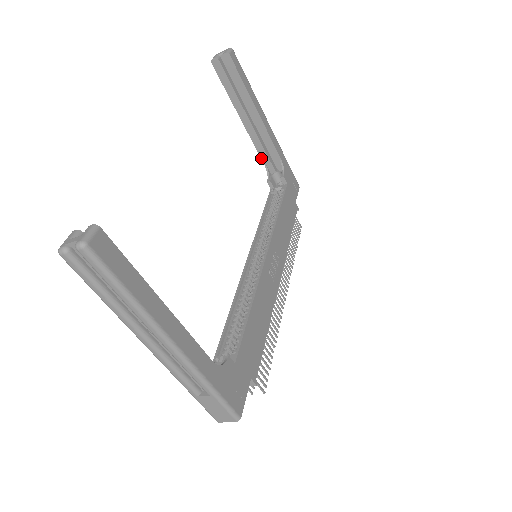
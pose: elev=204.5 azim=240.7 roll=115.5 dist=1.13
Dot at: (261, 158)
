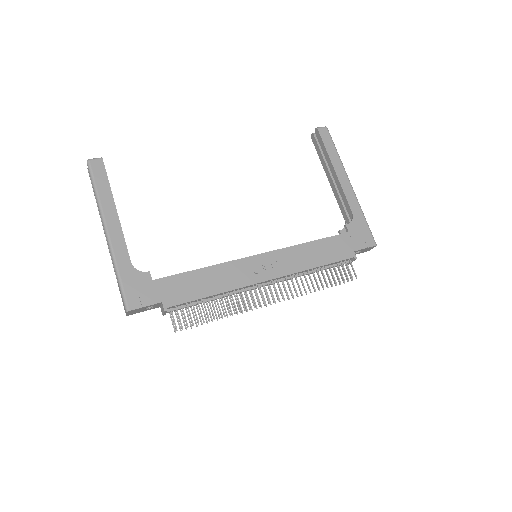
Dot at: (342, 213)
